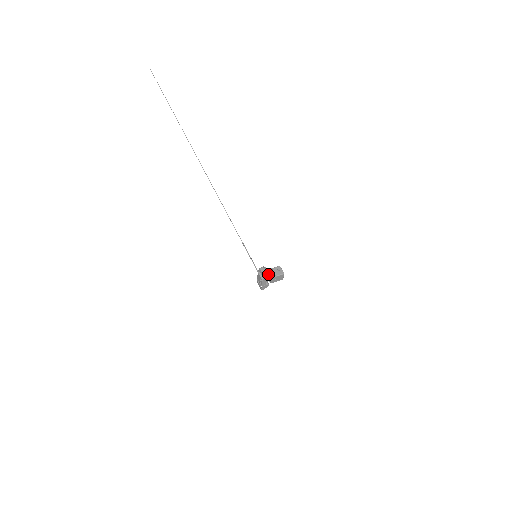
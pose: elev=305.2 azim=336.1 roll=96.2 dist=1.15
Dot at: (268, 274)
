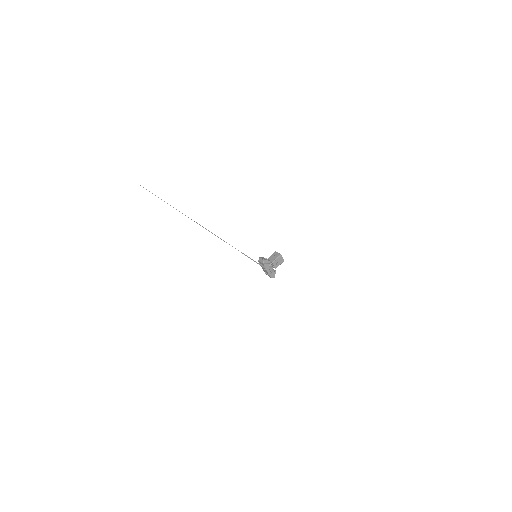
Dot at: (266, 261)
